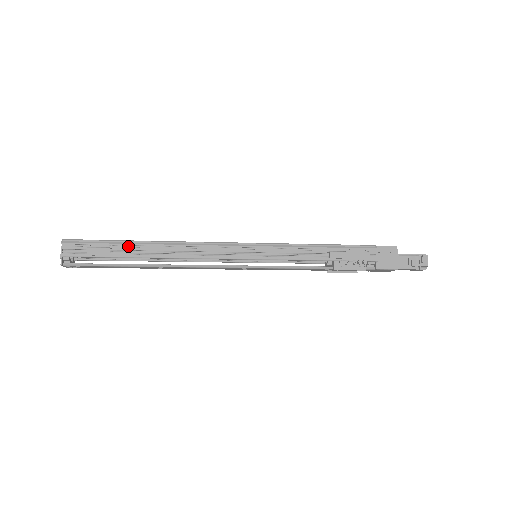
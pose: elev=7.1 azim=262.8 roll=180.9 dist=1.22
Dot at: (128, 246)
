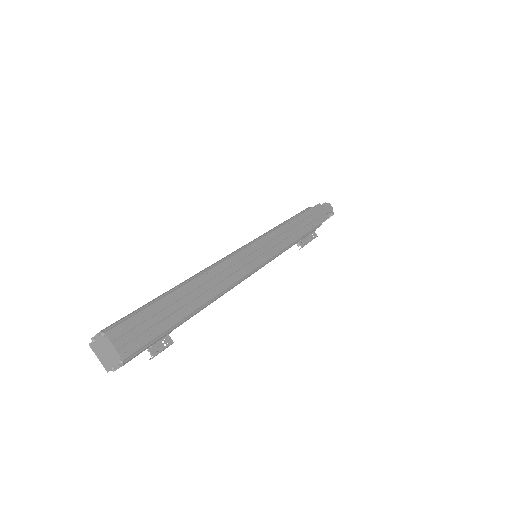
Dot at: (181, 320)
